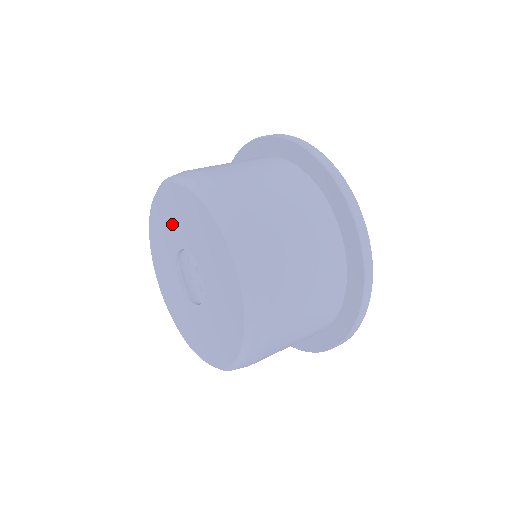
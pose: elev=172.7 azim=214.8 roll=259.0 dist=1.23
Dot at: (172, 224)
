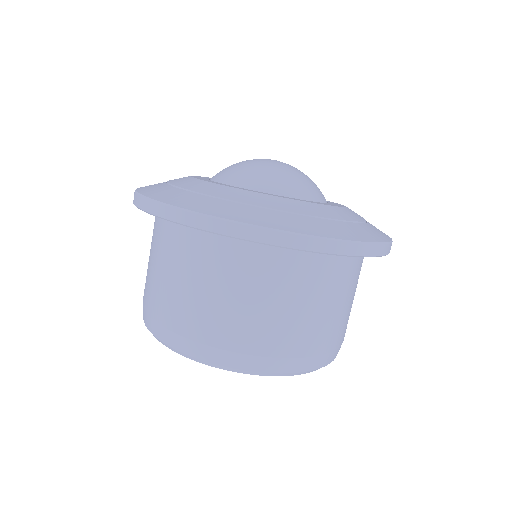
Dot at: occluded
